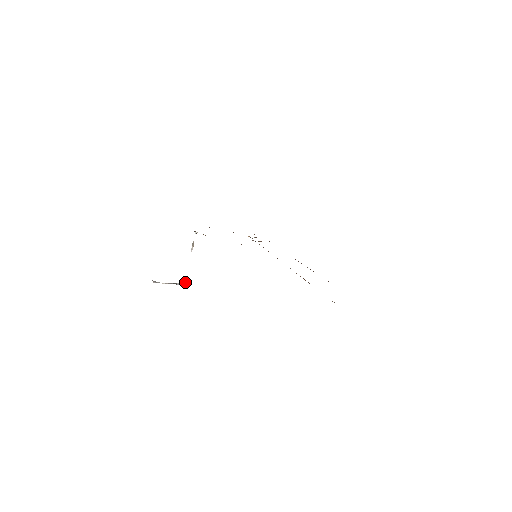
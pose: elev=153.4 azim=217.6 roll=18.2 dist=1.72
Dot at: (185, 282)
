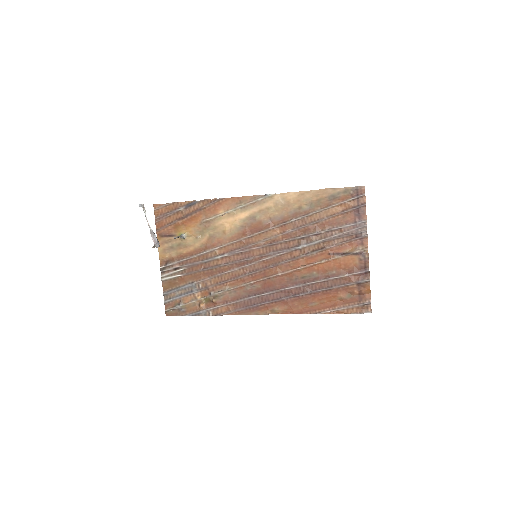
Dot at: (158, 241)
